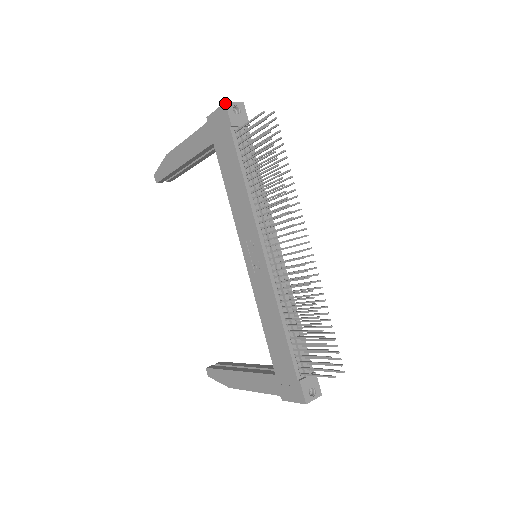
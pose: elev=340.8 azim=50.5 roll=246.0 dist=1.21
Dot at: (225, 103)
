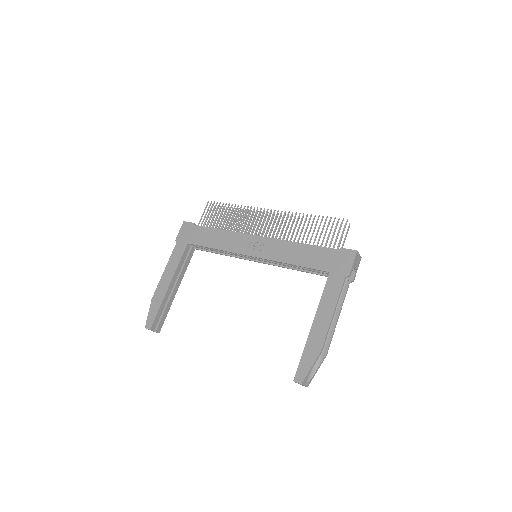
Dot at: (184, 221)
